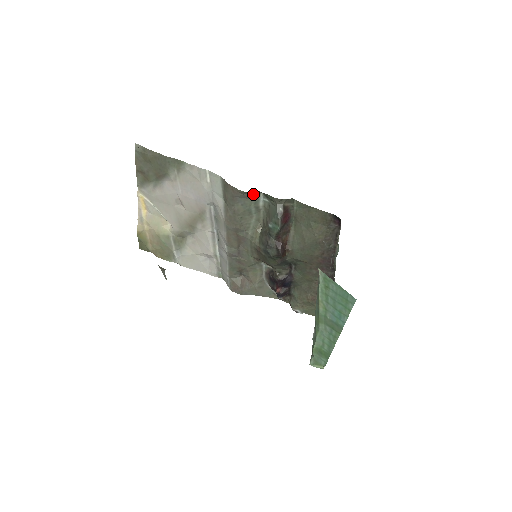
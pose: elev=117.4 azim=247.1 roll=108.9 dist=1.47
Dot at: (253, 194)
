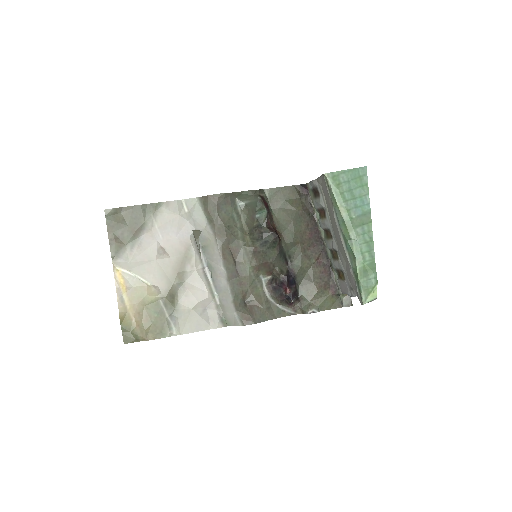
Dot at: (231, 199)
